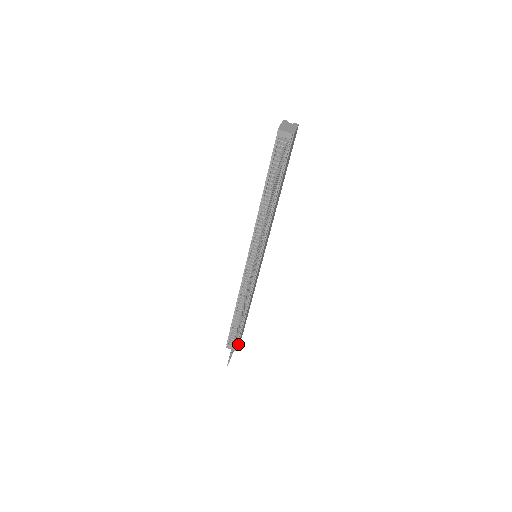
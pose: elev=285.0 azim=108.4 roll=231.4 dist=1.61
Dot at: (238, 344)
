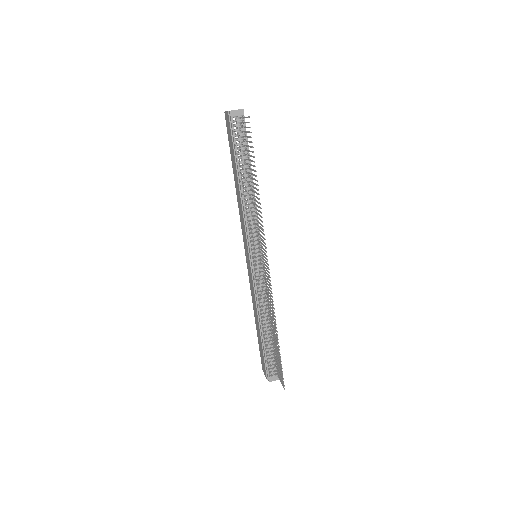
Dot at: occluded
